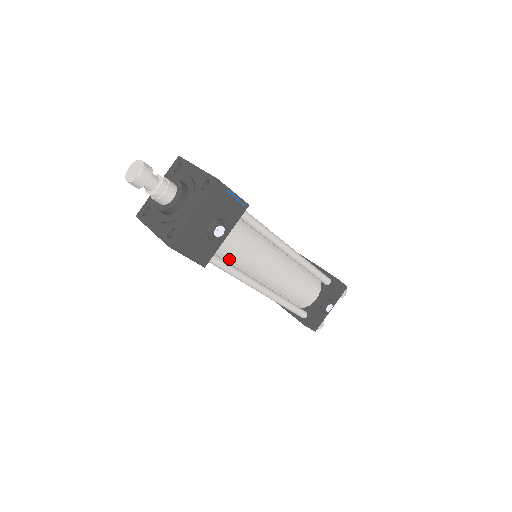
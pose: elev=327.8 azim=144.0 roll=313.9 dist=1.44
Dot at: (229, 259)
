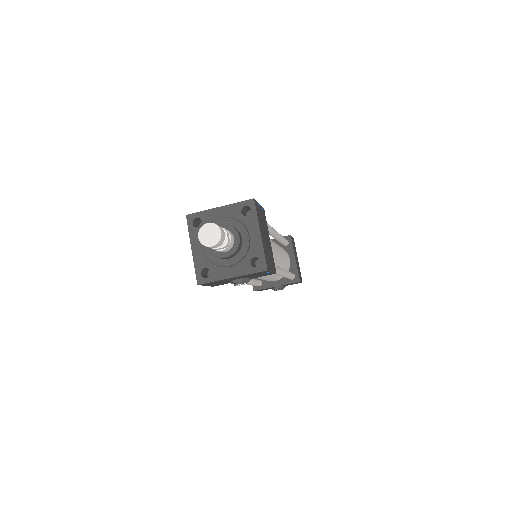
Dot at: occluded
